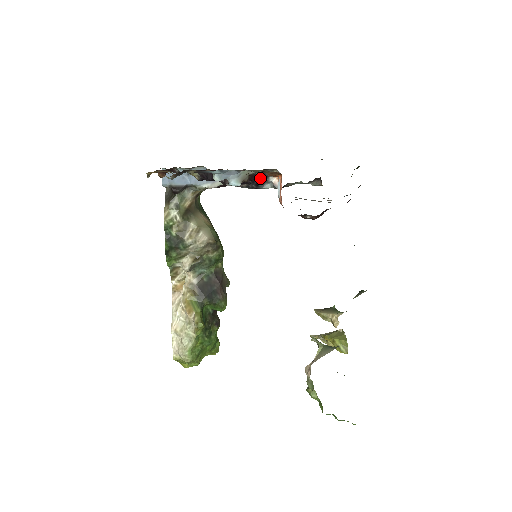
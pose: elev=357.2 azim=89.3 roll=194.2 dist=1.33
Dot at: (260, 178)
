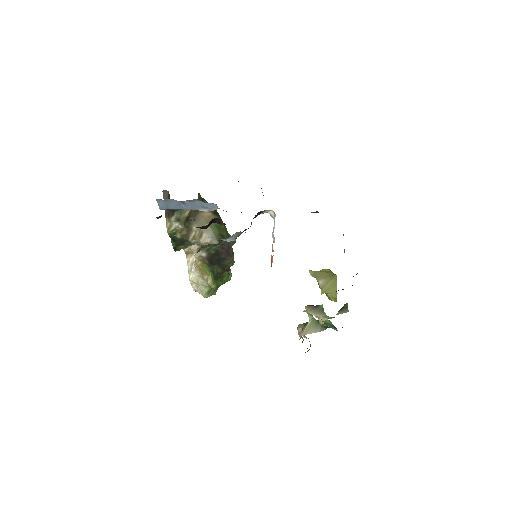
Dot at: (255, 217)
